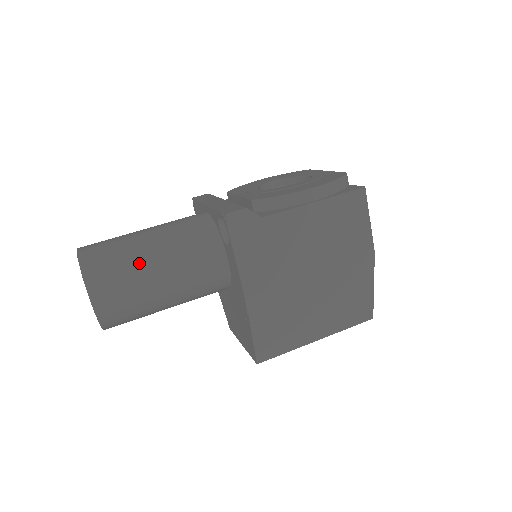
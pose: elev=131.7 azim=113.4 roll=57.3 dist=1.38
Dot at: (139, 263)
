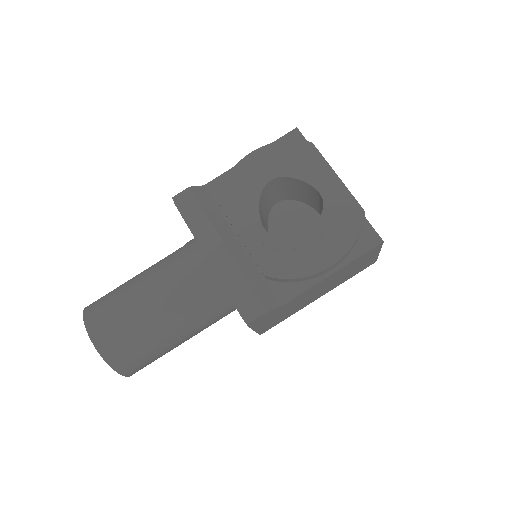
Dot at: (160, 343)
